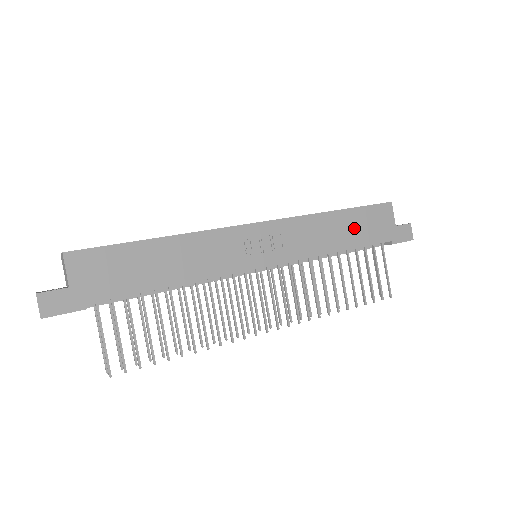
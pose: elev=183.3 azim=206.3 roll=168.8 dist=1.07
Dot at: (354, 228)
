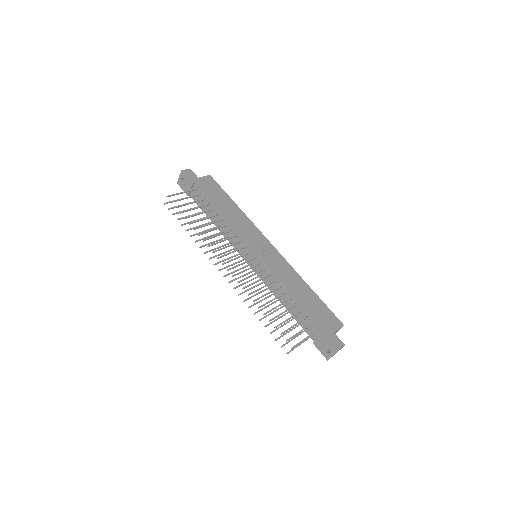
Dot at: (310, 302)
